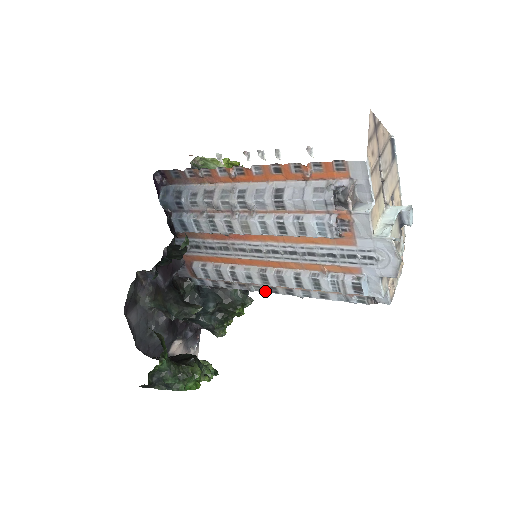
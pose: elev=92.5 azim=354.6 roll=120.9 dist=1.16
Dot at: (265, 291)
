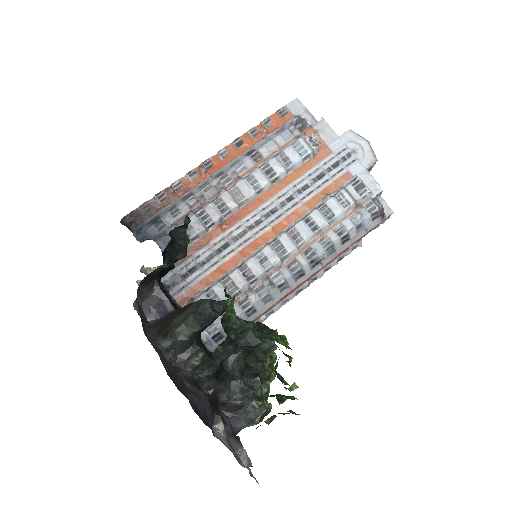
Dot at: (286, 275)
